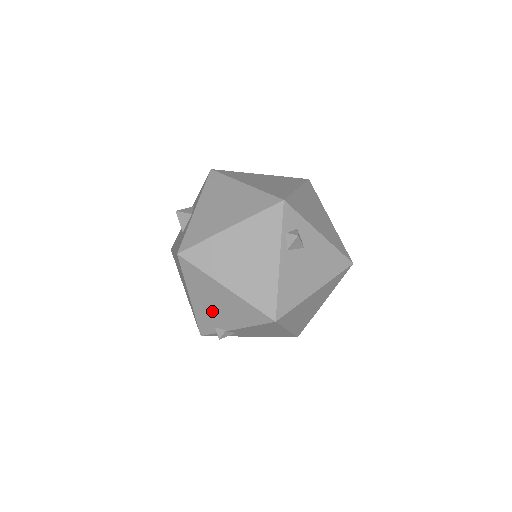
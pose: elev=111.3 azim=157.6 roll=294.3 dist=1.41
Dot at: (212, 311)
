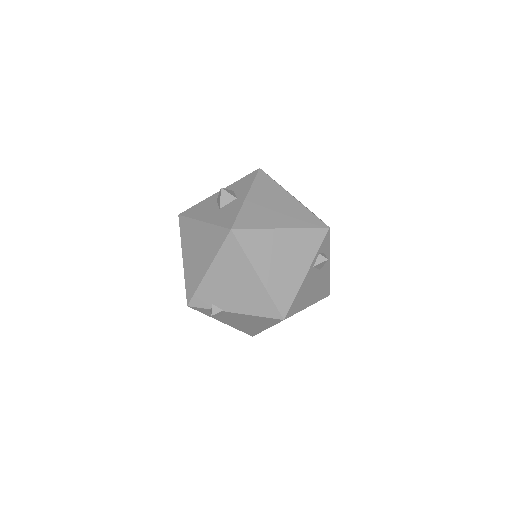
Dot at: (223, 289)
